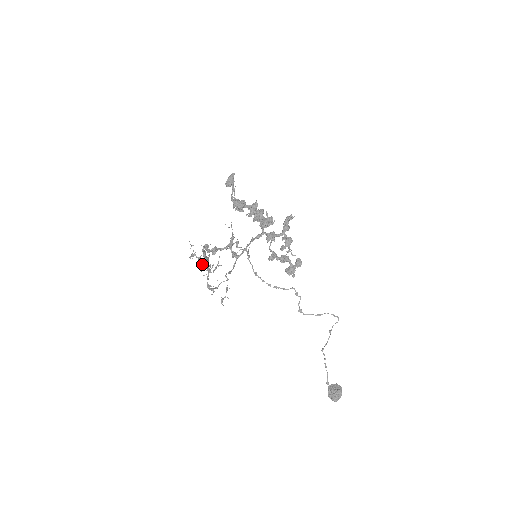
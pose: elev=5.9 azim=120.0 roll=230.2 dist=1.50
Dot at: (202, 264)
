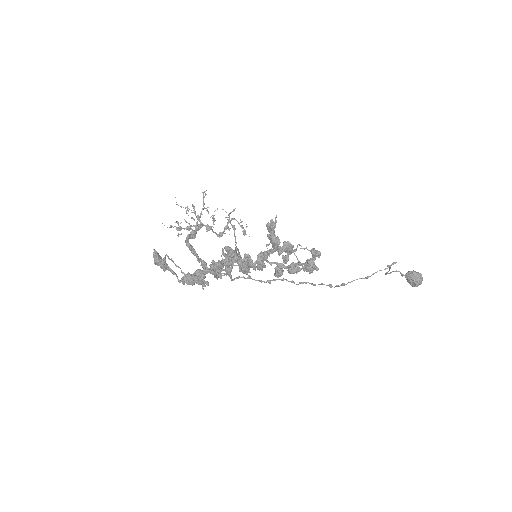
Dot at: occluded
